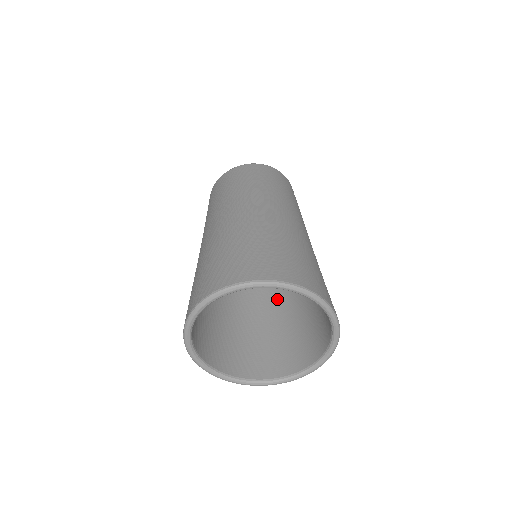
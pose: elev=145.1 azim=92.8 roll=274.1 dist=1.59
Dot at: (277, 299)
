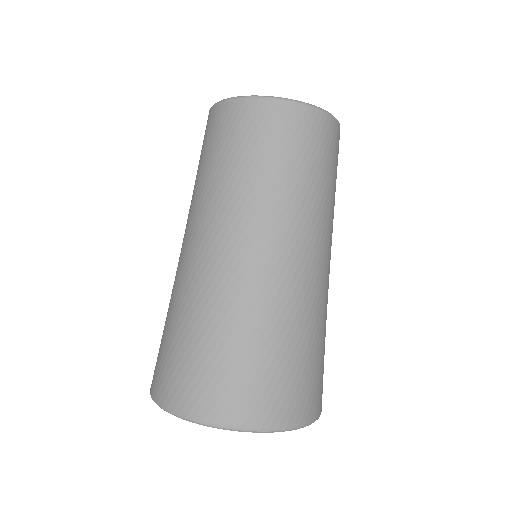
Dot at: occluded
